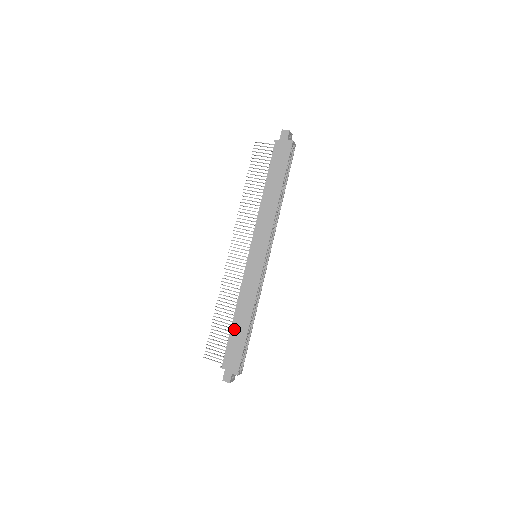
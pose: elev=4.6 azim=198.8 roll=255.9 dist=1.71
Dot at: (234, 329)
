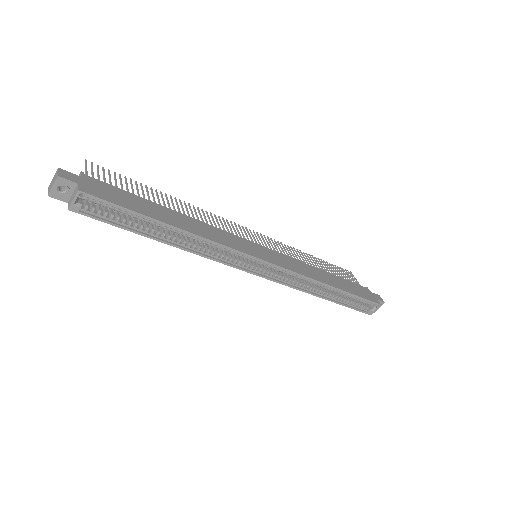
Dot at: (155, 205)
